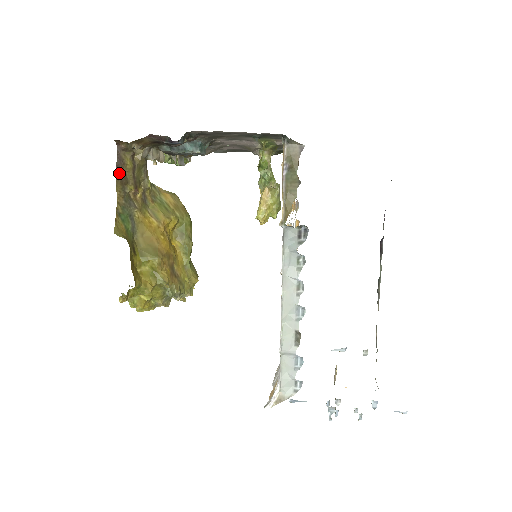
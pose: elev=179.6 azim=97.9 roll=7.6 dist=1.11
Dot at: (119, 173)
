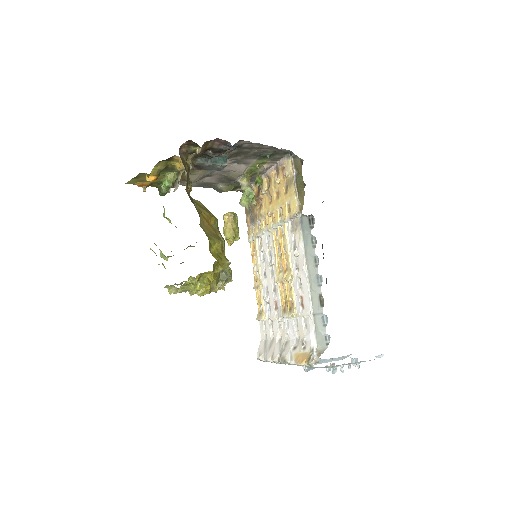
Dot at: occluded
